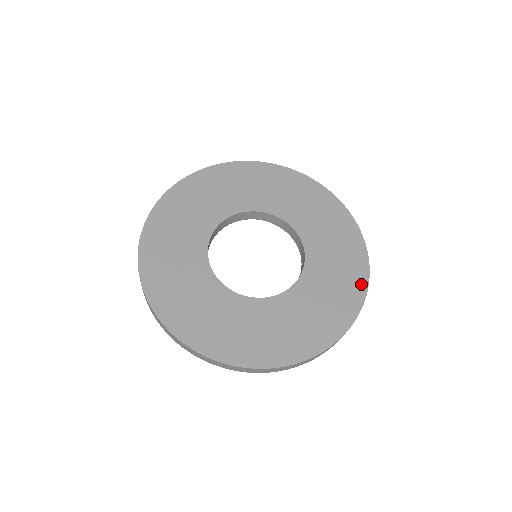
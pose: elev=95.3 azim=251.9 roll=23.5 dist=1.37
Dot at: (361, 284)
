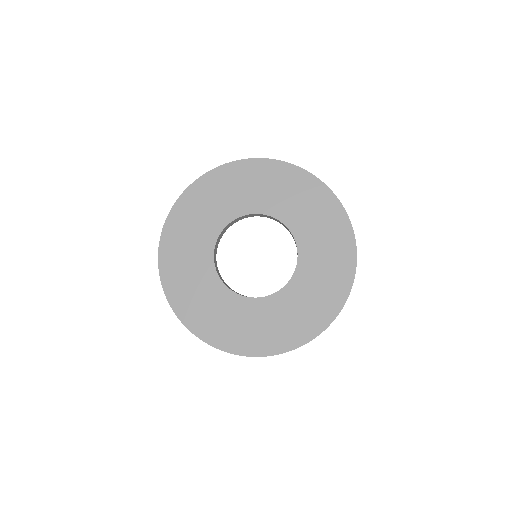
Dot at: (347, 235)
